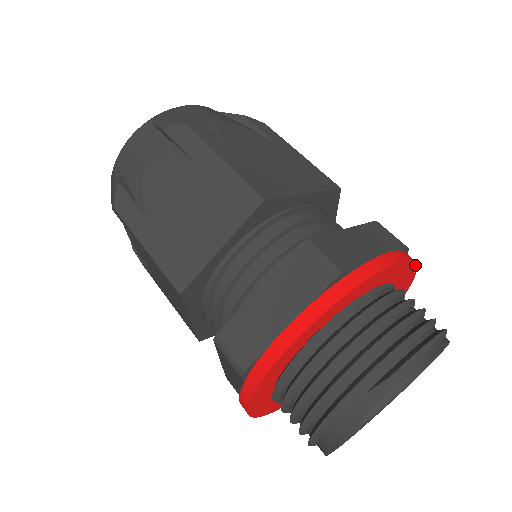
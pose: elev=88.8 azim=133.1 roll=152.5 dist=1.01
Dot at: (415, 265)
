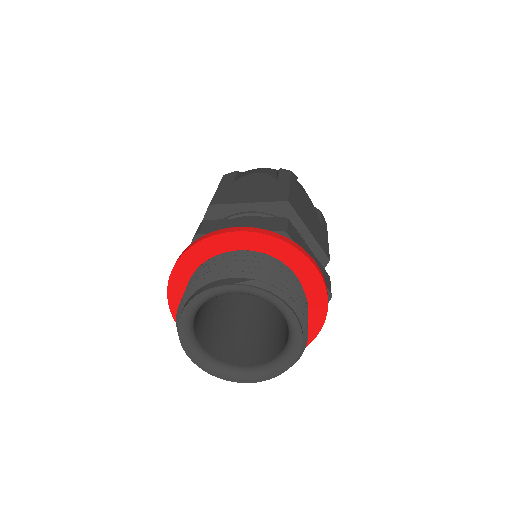
Dot at: (326, 306)
